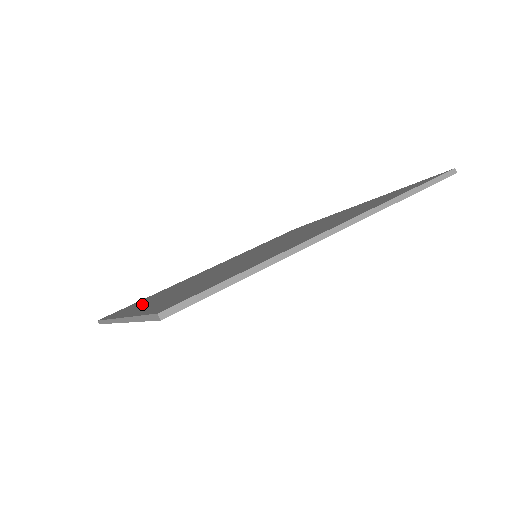
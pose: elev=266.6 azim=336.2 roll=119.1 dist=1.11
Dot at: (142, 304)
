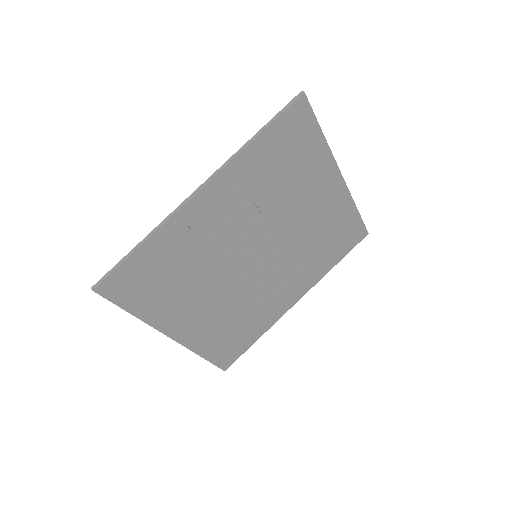
Dot at: (202, 329)
